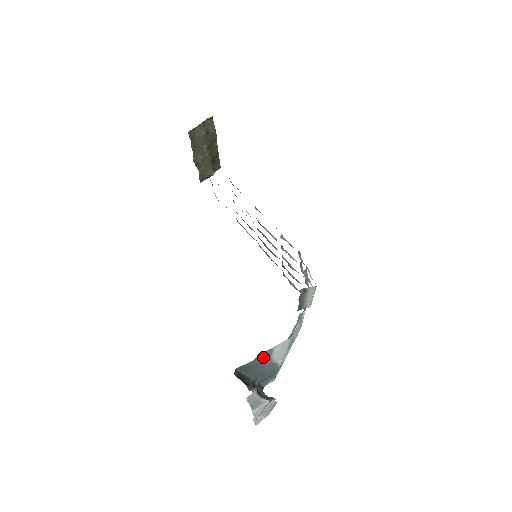
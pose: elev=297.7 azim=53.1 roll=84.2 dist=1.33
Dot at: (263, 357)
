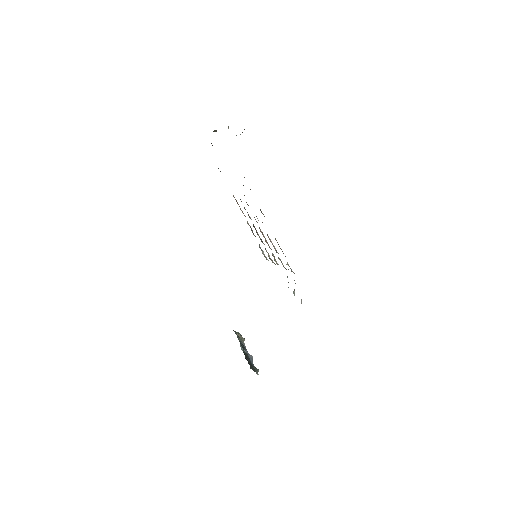
Dot at: occluded
